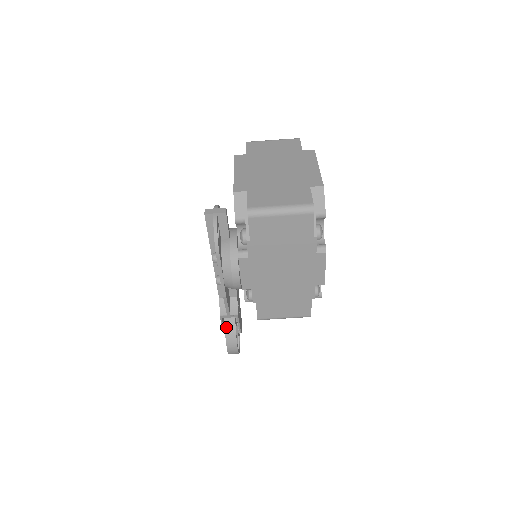
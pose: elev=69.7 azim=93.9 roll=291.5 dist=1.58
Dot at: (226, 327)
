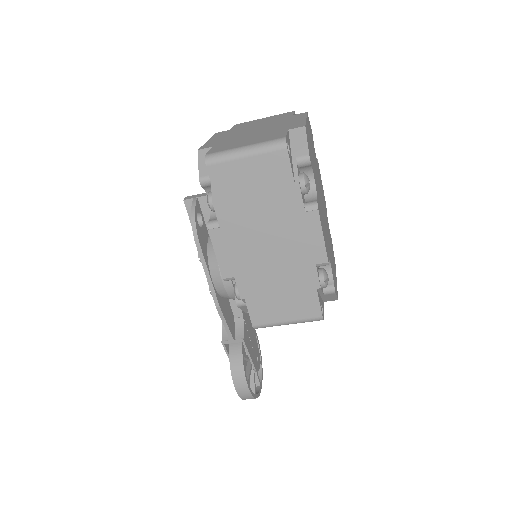
Dot at: (231, 357)
